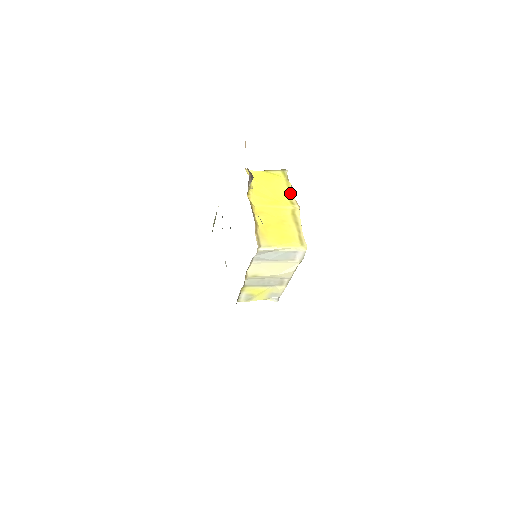
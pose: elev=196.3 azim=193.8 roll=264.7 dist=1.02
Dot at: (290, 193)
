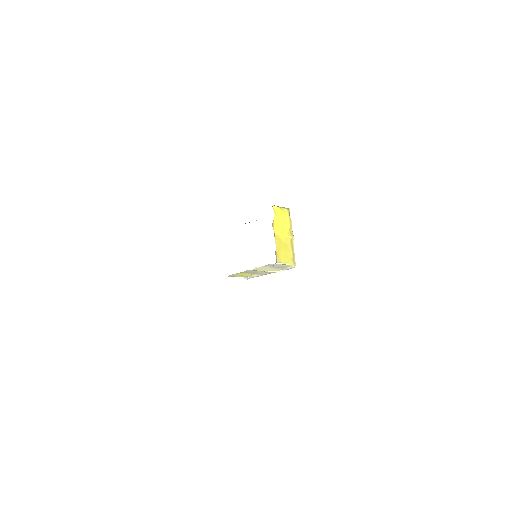
Dot at: (291, 227)
